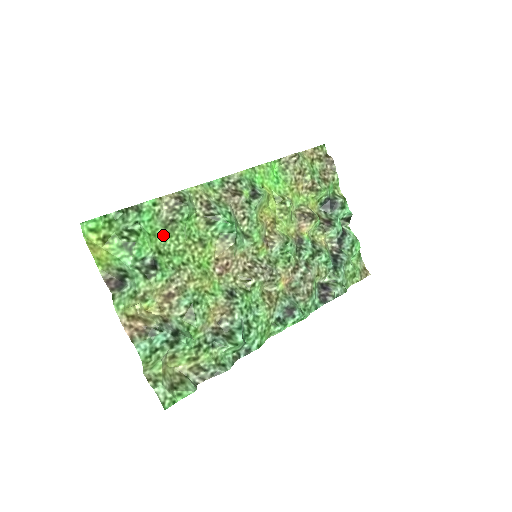
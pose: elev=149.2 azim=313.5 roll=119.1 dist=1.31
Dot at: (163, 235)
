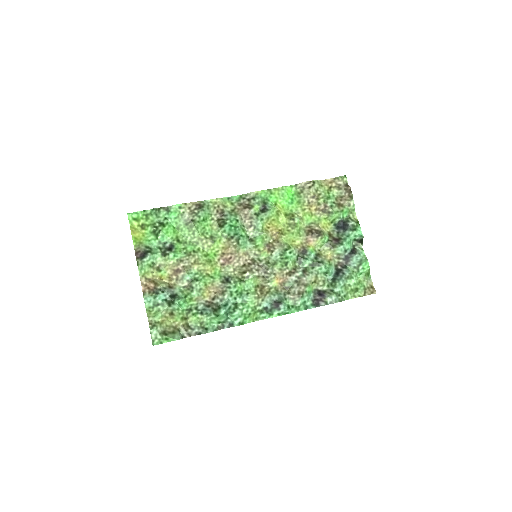
Dot at: (184, 229)
